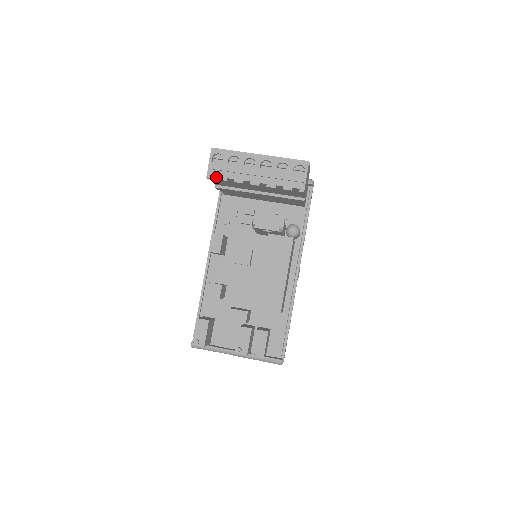
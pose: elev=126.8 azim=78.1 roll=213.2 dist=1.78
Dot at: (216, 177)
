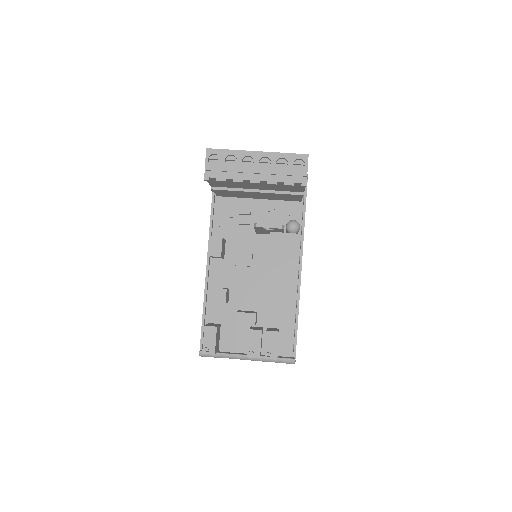
Dot at: (214, 178)
